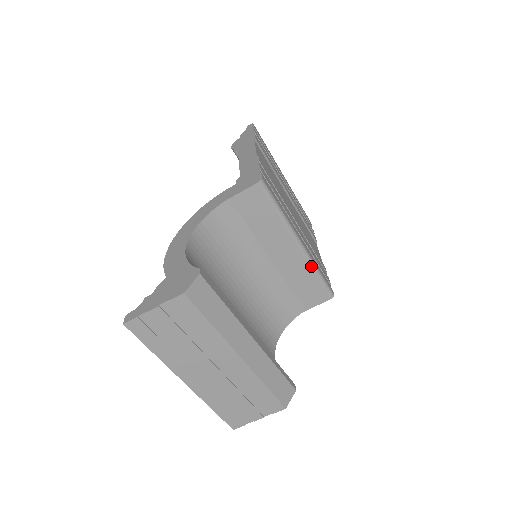
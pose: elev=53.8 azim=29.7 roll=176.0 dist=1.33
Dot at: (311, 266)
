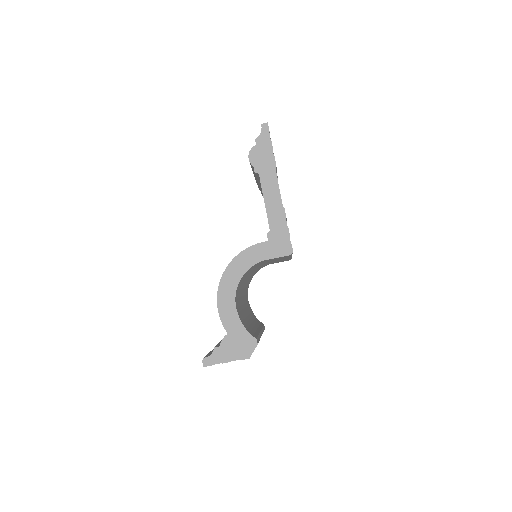
Dot at: occluded
